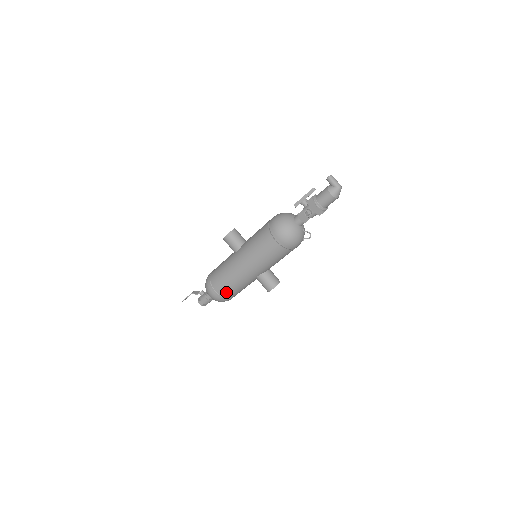
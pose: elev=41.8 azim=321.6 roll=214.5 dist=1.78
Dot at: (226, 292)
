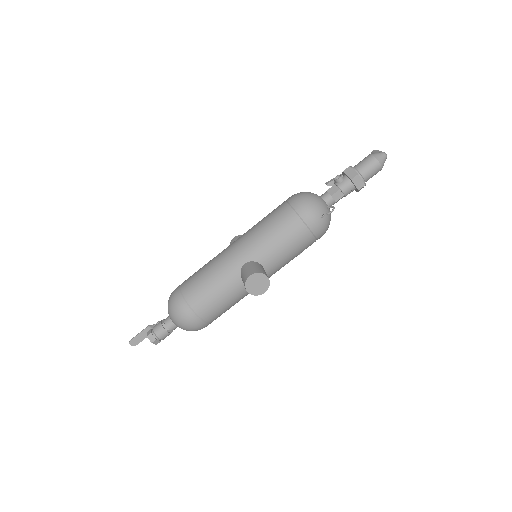
Dot at: (192, 287)
